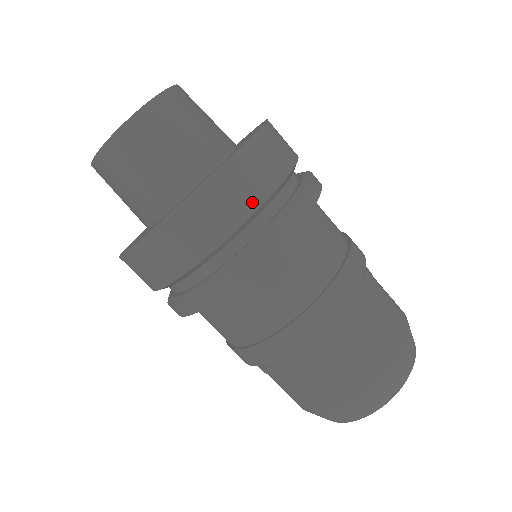
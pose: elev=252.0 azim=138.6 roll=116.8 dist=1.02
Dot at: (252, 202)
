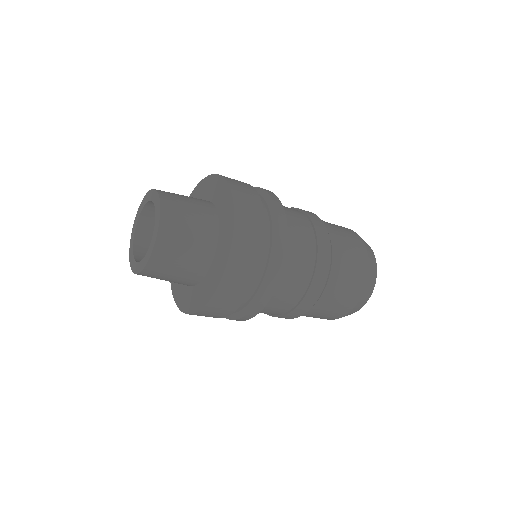
Dot at: (243, 294)
